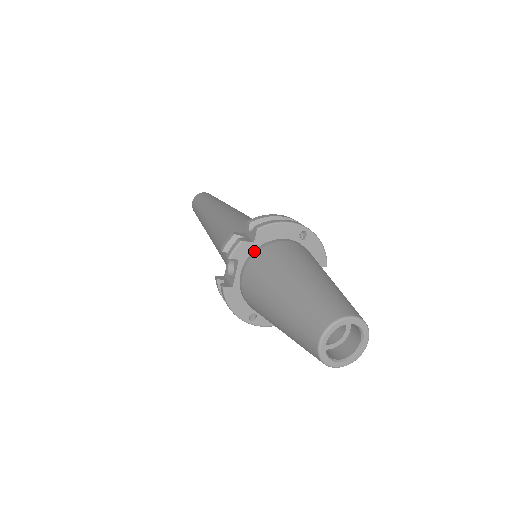
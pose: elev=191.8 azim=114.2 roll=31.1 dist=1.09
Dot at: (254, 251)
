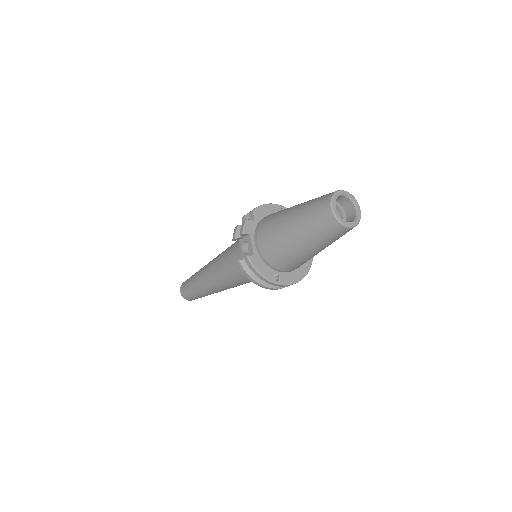
Dot at: (257, 225)
